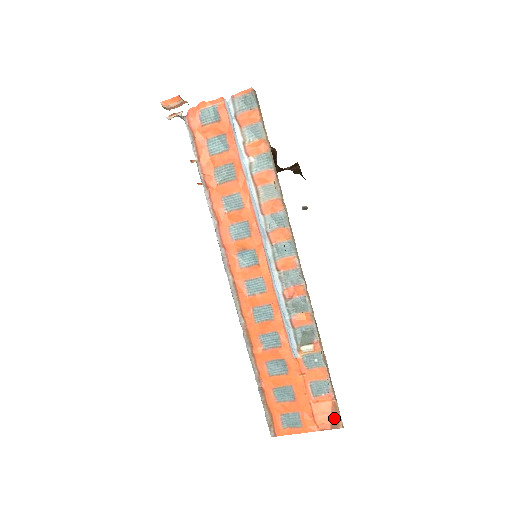
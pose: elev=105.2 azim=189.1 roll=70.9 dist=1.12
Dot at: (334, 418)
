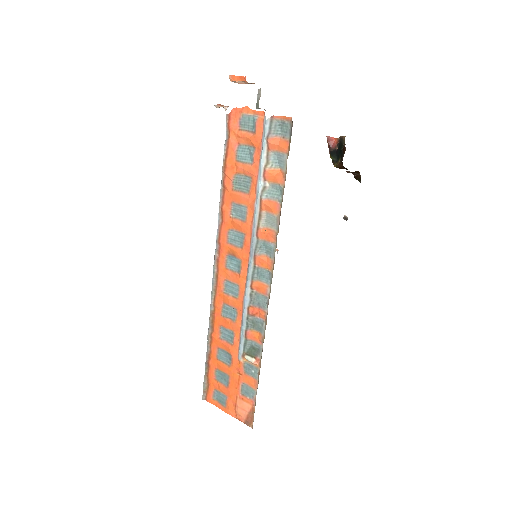
Dot at: (249, 418)
